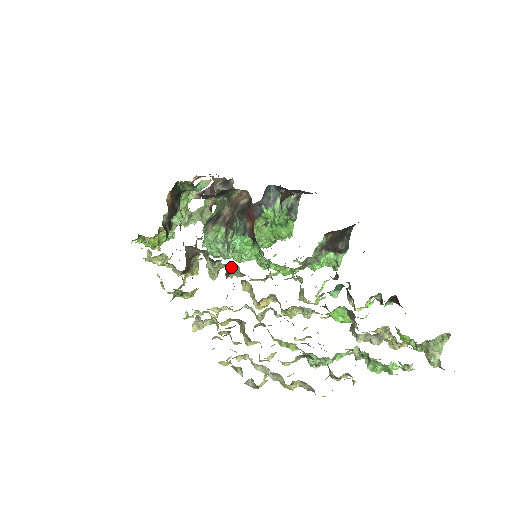
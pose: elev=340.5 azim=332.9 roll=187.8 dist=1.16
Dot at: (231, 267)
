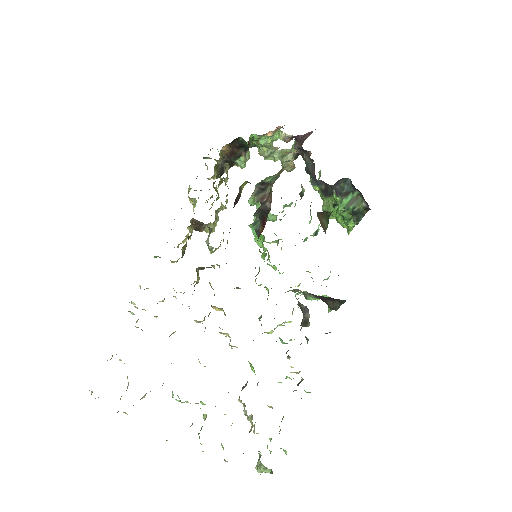
Dot at: (203, 267)
